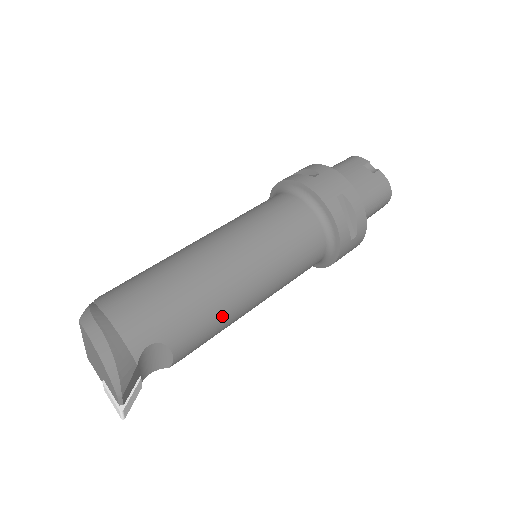
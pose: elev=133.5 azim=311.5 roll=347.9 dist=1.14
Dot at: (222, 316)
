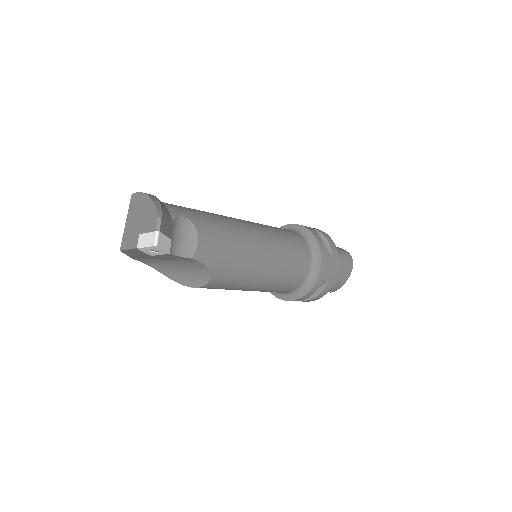
Dot at: (236, 241)
